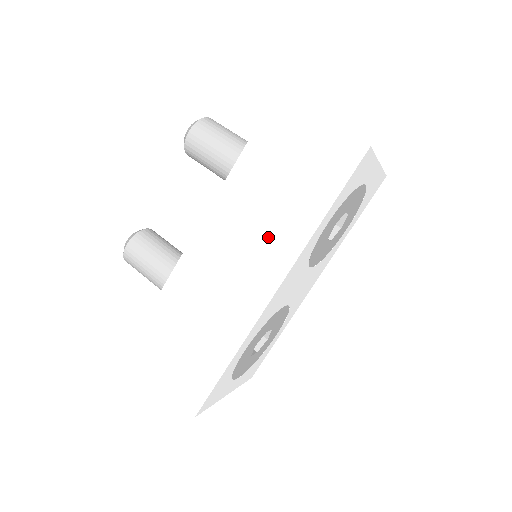
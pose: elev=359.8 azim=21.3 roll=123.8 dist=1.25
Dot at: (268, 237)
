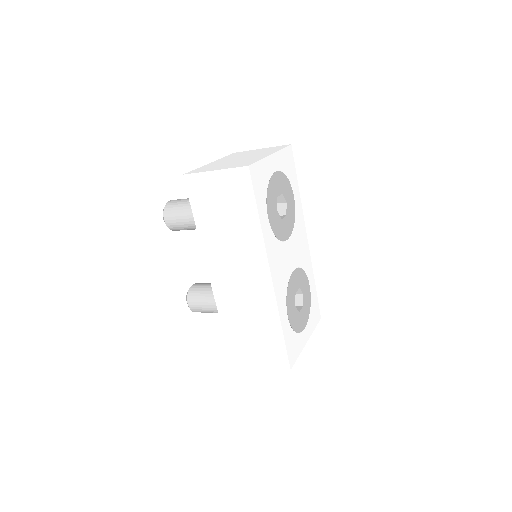
Dot at: (243, 251)
